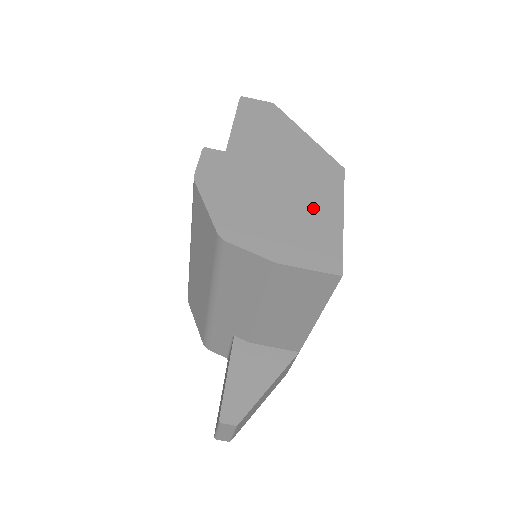
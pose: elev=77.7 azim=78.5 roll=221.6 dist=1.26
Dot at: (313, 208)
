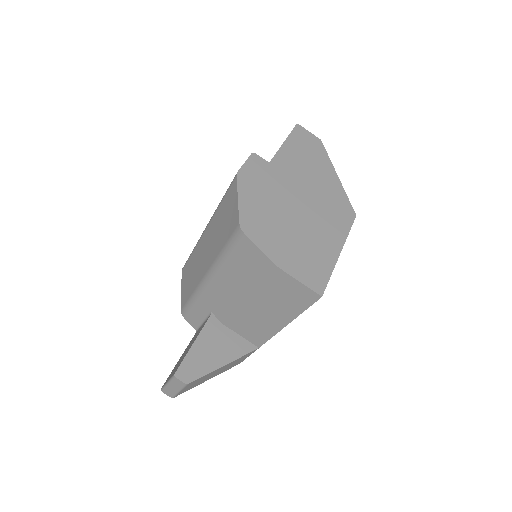
Dot at: (320, 236)
